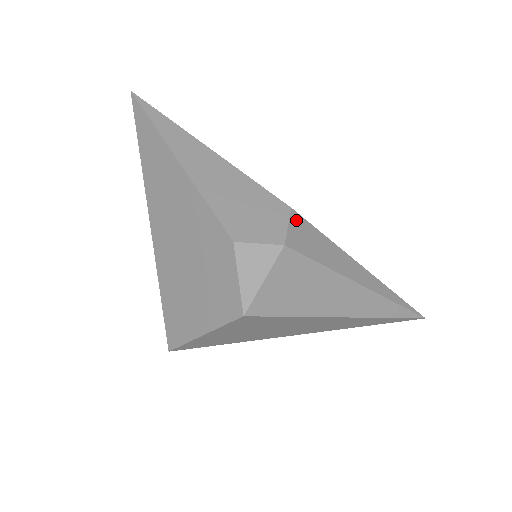
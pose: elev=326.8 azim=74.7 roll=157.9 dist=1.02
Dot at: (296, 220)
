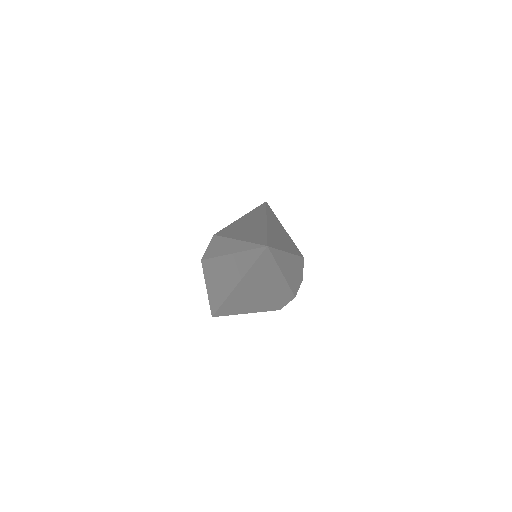
Dot at: occluded
